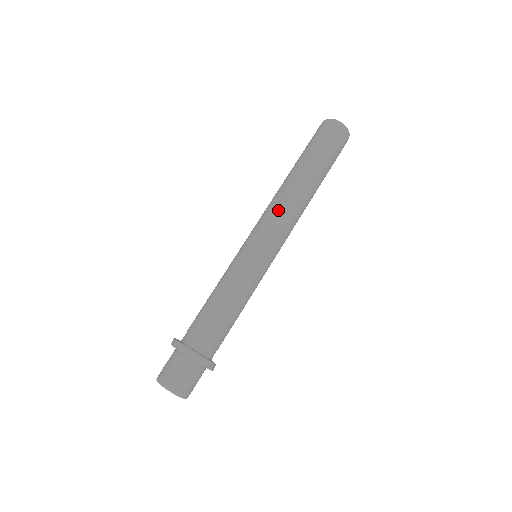
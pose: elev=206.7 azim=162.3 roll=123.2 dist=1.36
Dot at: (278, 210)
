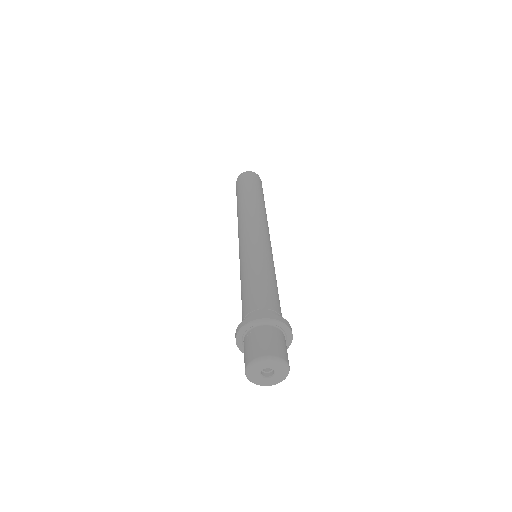
Dot at: (244, 221)
